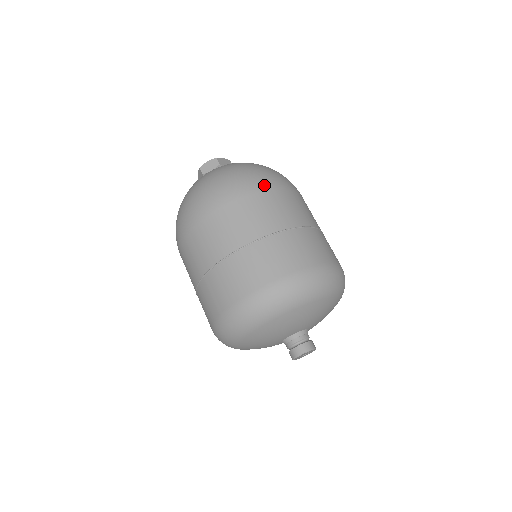
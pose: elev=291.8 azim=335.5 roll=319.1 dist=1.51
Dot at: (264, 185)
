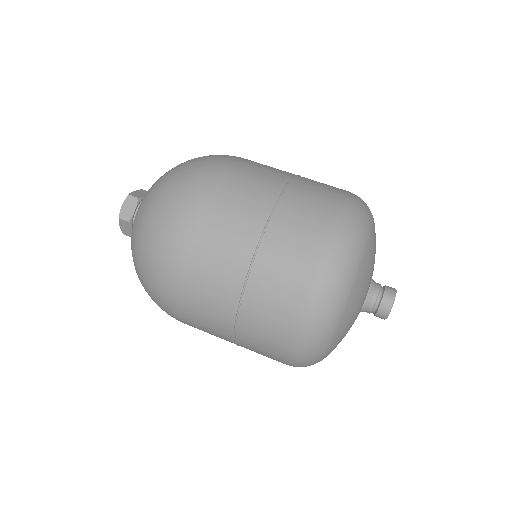
Dot at: occluded
